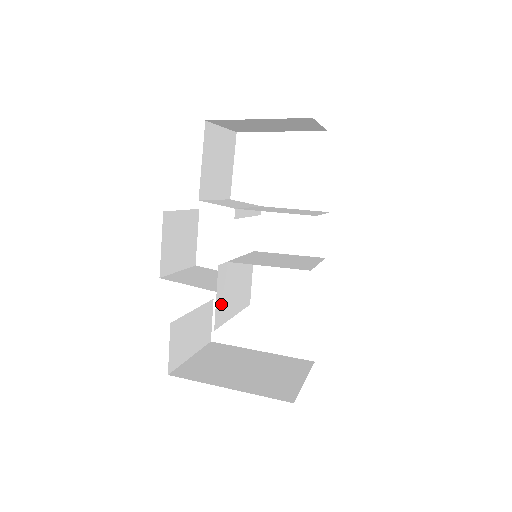
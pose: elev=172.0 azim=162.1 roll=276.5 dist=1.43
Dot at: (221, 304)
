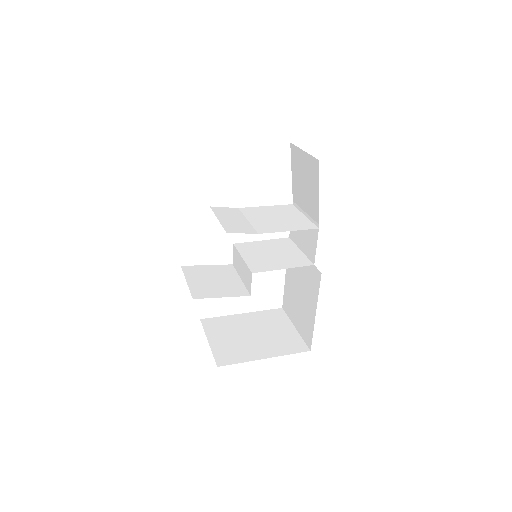
Dot at: occluded
